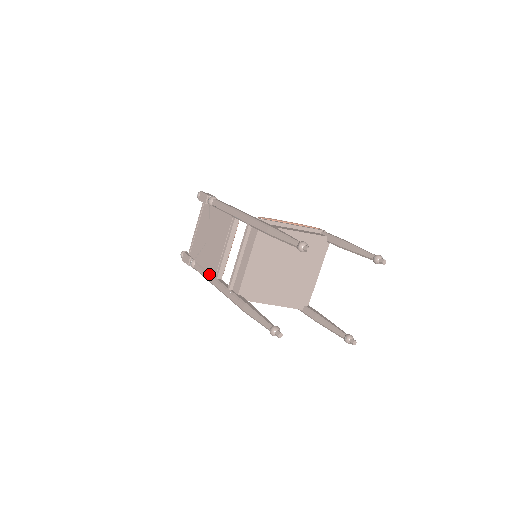
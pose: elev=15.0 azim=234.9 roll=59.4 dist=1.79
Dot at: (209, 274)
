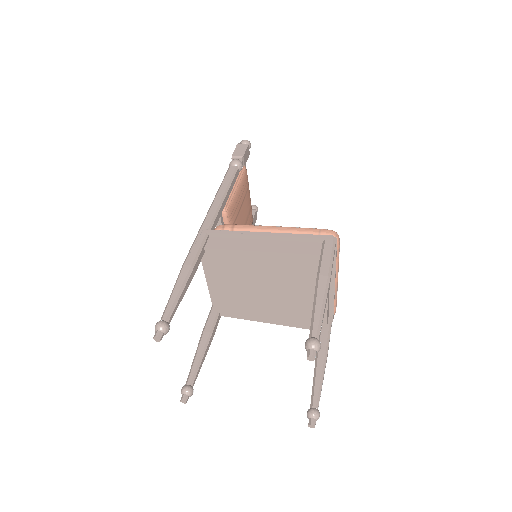
Dot at: occluded
